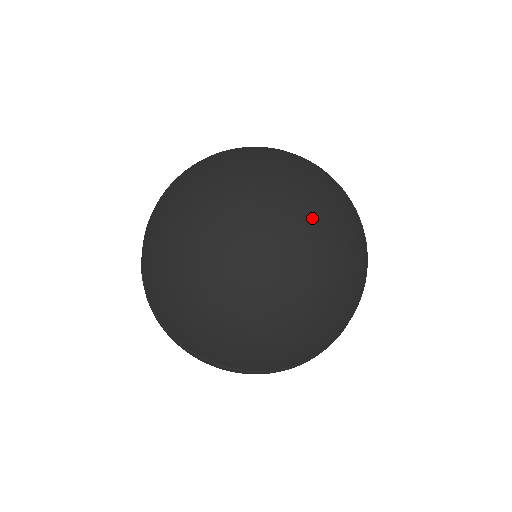
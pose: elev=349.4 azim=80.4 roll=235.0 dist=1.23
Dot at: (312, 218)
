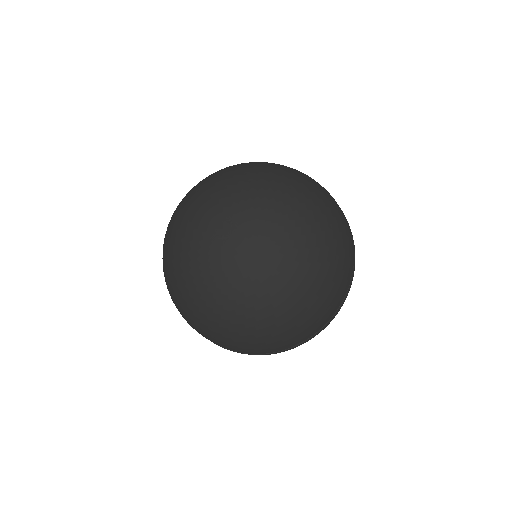
Dot at: (249, 251)
